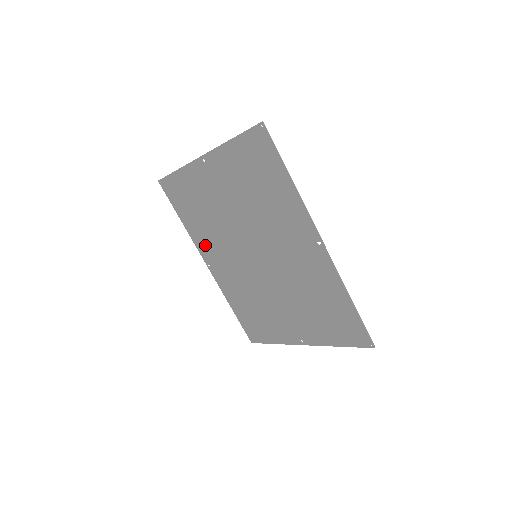
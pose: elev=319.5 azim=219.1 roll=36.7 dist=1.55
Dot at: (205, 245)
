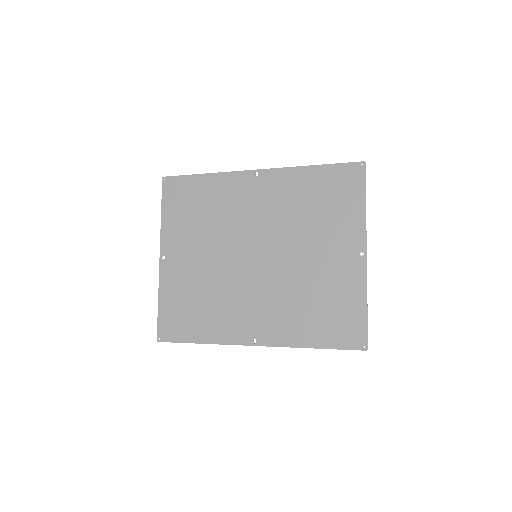
Dot at: (232, 326)
